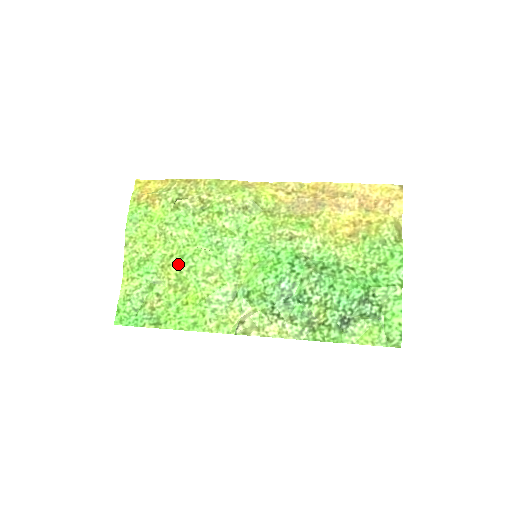
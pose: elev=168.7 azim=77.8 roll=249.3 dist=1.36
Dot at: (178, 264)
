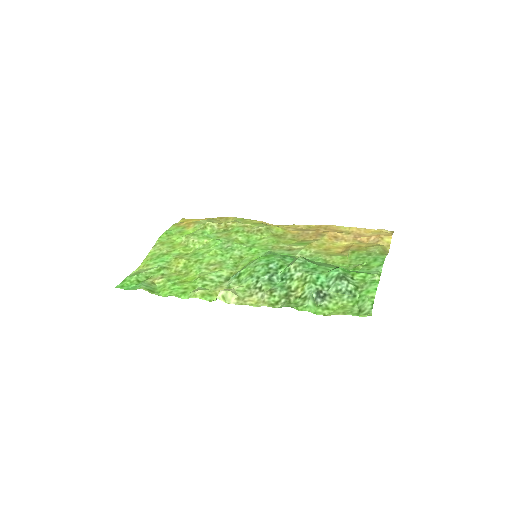
Dot at: (189, 257)
